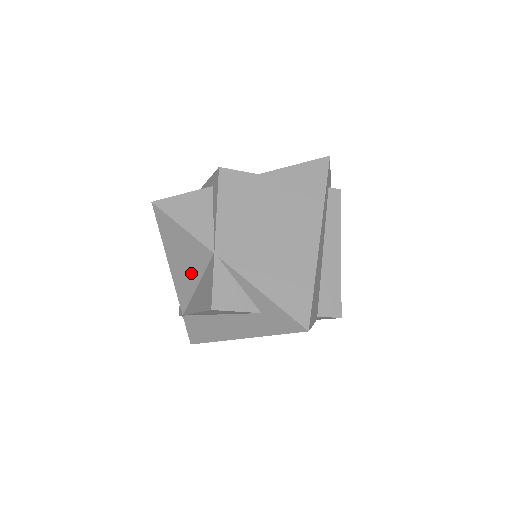
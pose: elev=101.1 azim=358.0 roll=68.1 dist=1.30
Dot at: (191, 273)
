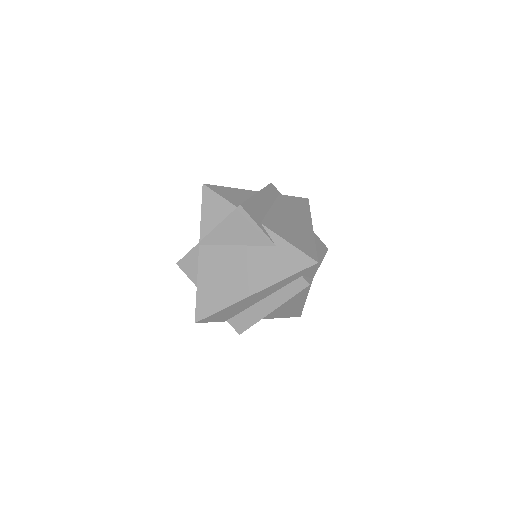
Dot at: occluded
